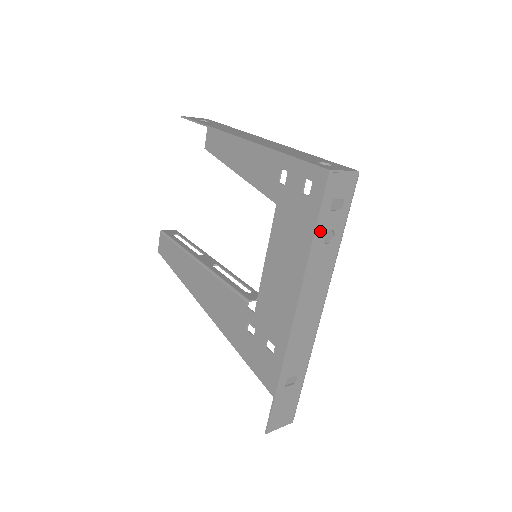
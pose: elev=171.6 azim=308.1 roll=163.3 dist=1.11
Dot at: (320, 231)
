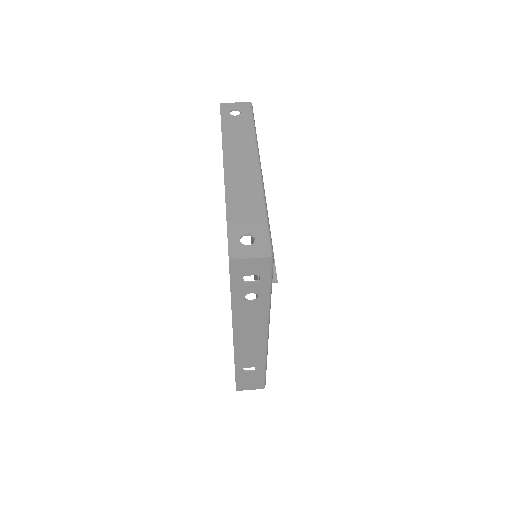
Dot at: (238, 294)
